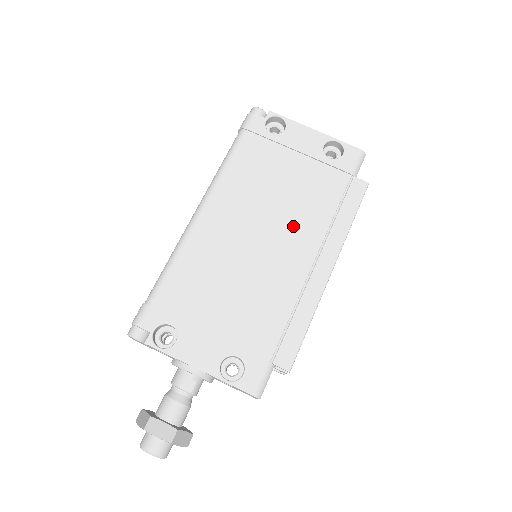
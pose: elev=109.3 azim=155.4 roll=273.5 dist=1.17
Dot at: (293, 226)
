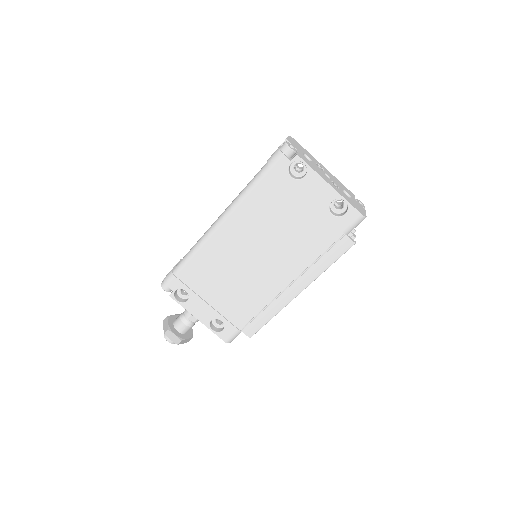
Dot at: (282, 257)
